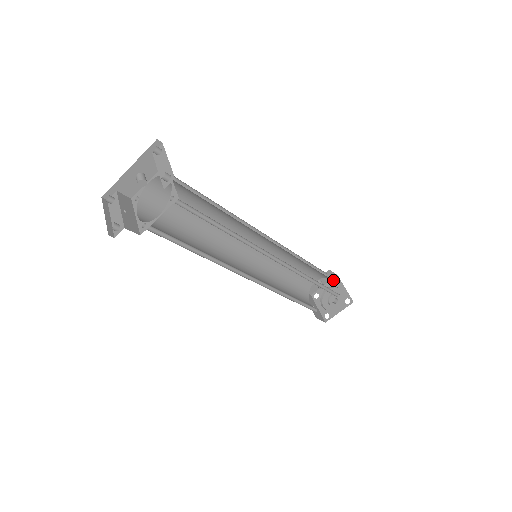
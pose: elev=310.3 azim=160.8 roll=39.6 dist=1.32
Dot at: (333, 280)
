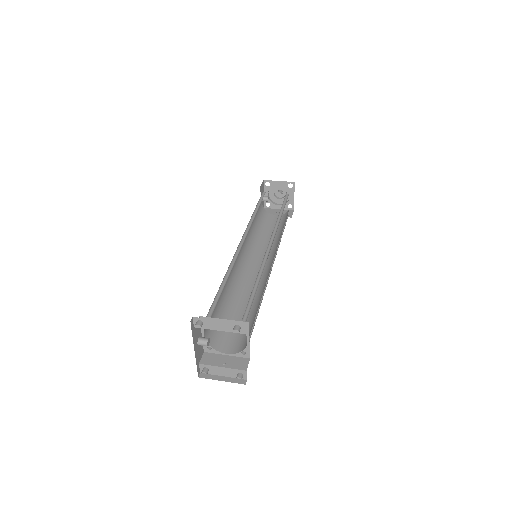
Dot at: (265, 186)
